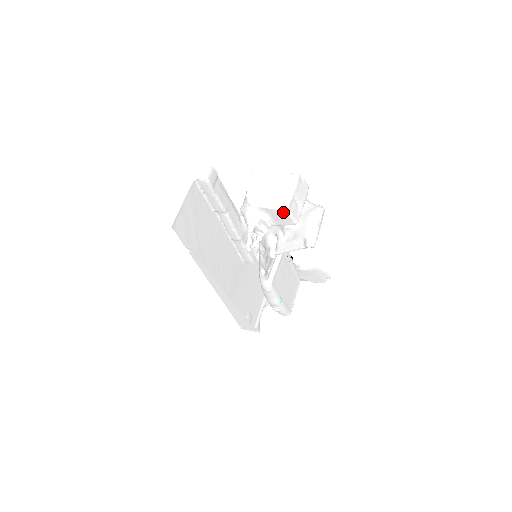
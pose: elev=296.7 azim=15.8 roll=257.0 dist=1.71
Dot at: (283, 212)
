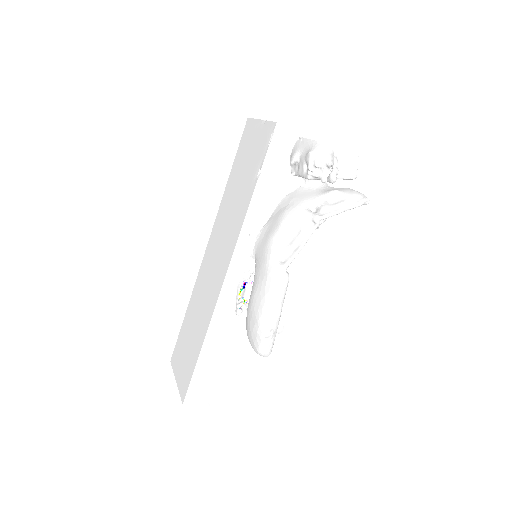
Dot at: (355, 157)
